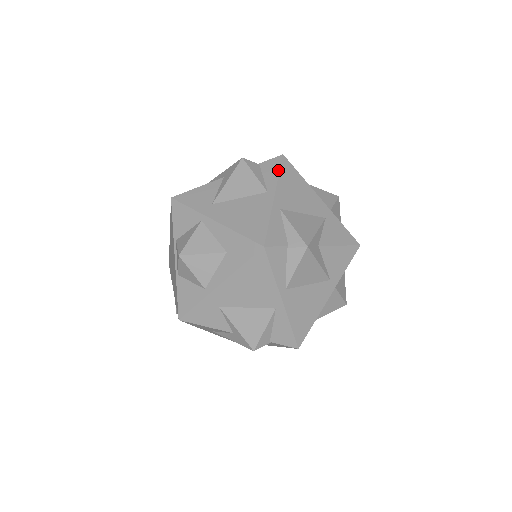
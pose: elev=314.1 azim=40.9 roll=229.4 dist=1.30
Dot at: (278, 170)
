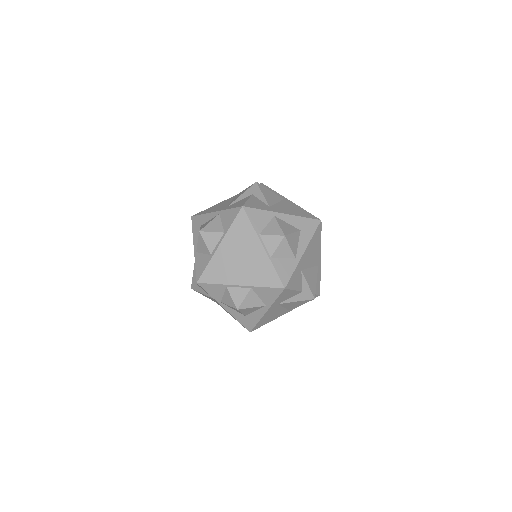
Dot at: (272, 190)
